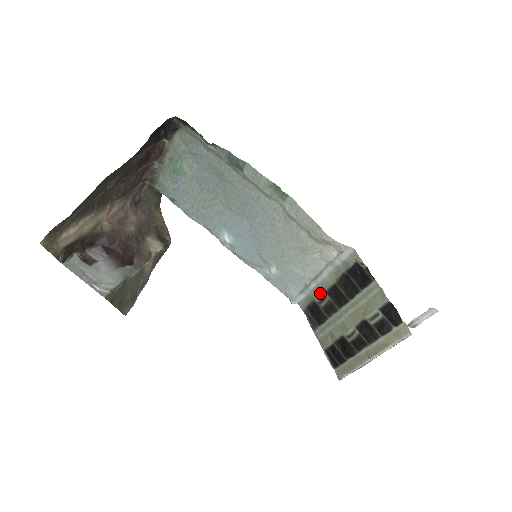
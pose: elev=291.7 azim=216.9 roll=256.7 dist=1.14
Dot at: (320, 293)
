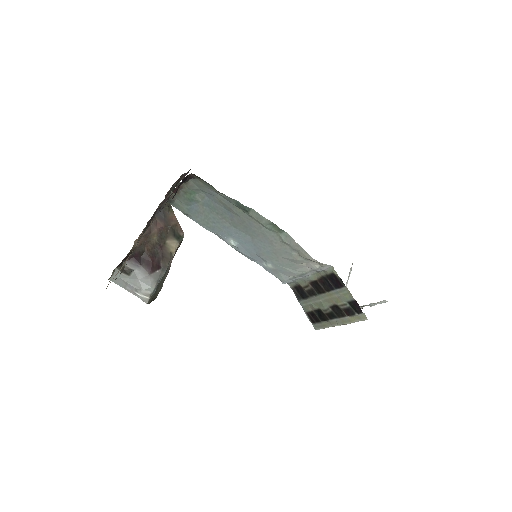
Dot at: (305, 282)
